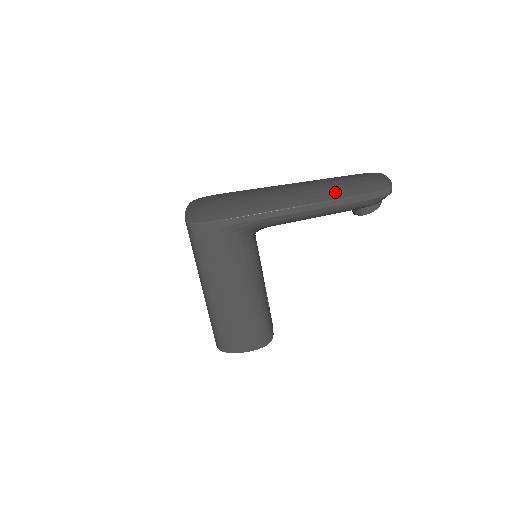
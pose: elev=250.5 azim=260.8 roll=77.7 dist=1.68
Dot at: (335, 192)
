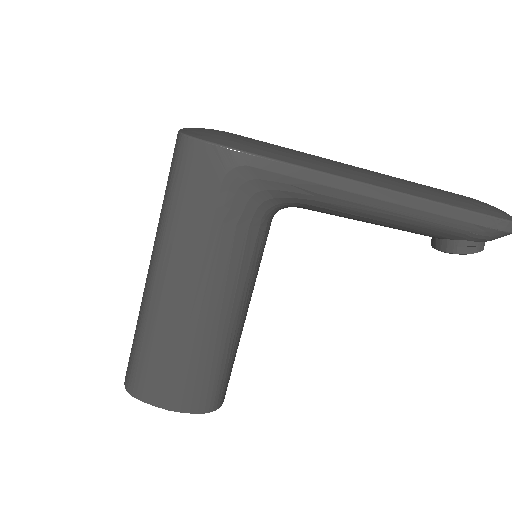
Dot at: (433, 193)
